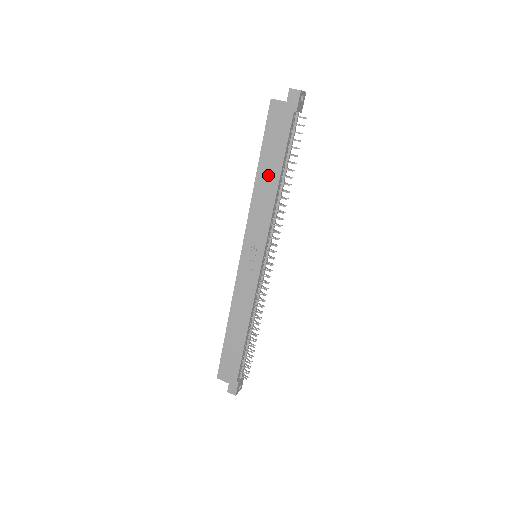
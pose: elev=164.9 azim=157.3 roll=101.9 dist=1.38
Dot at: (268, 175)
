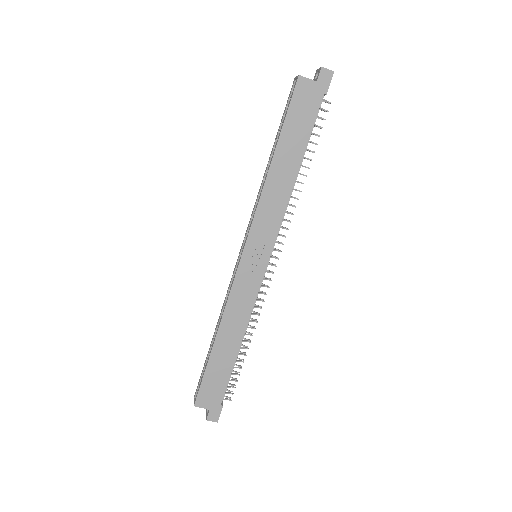
Dot at: (286, 163)
